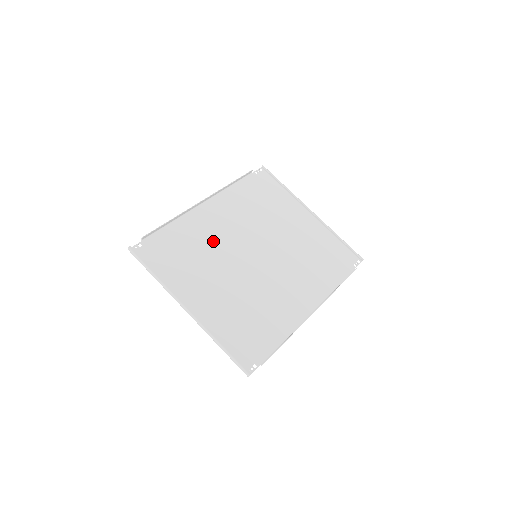
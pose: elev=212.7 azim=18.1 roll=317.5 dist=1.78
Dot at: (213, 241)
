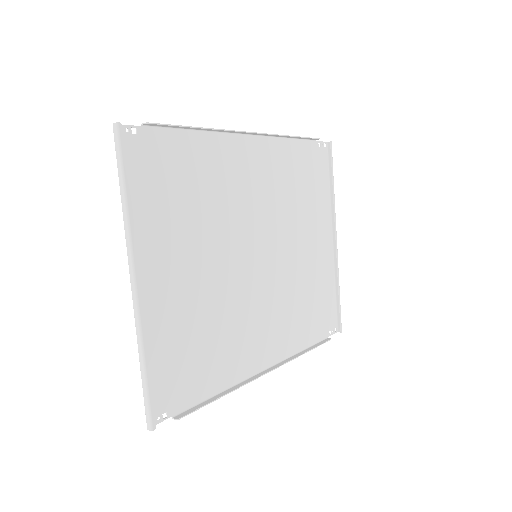
Dot at: (226, 199)
